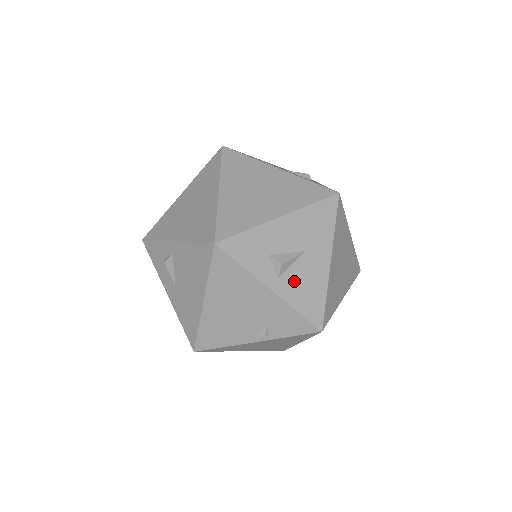
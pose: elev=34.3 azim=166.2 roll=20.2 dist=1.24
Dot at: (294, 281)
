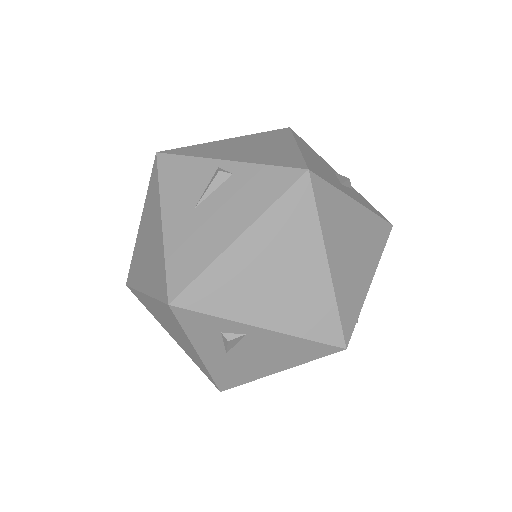
Dot at: occluded
